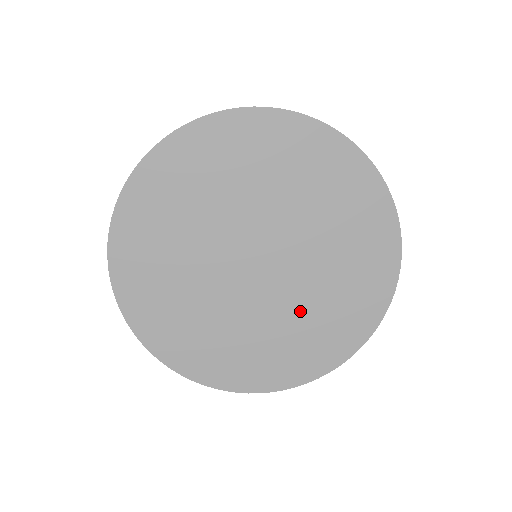
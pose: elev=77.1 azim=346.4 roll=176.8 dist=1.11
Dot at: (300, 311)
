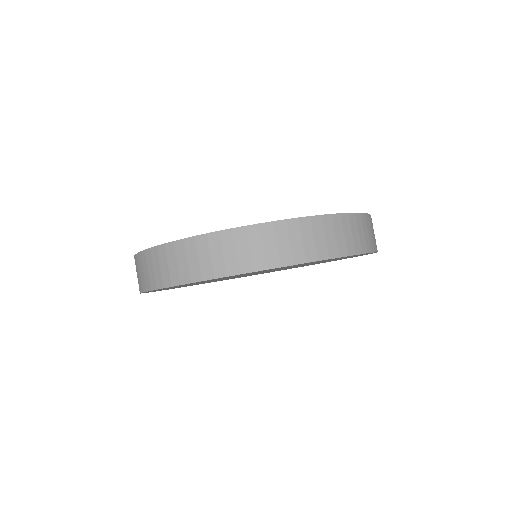
Dot at: occluded
